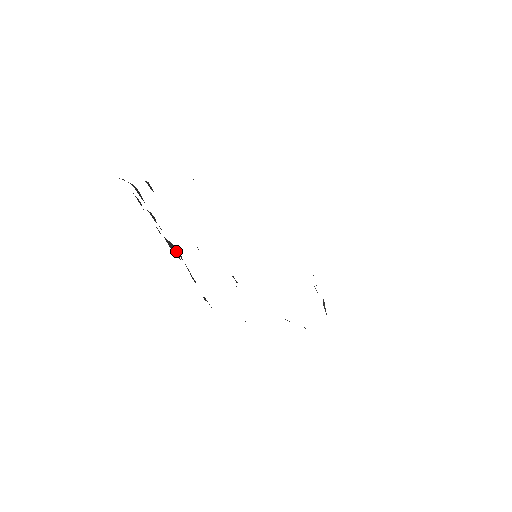
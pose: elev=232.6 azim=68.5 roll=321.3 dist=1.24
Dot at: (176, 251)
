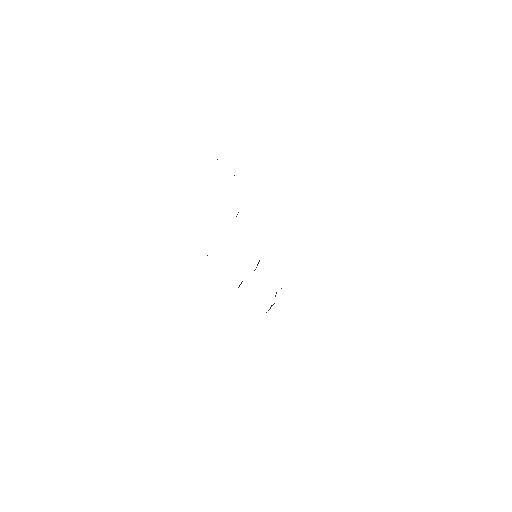
Dot at: occluded
